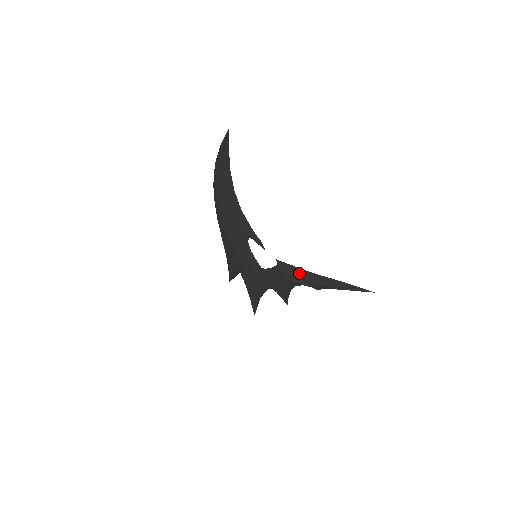
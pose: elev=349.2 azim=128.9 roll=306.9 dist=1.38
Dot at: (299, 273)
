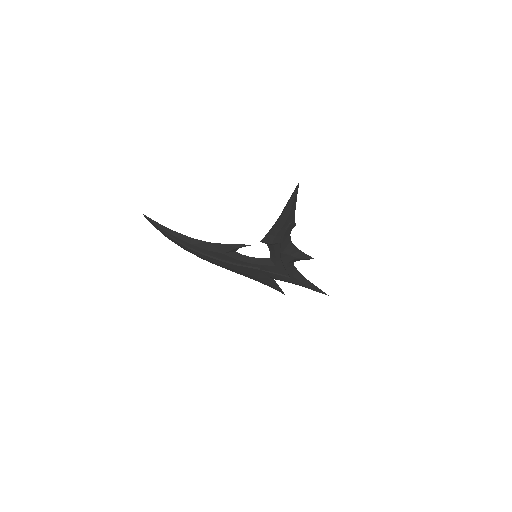
Dot at: (274, 230)
